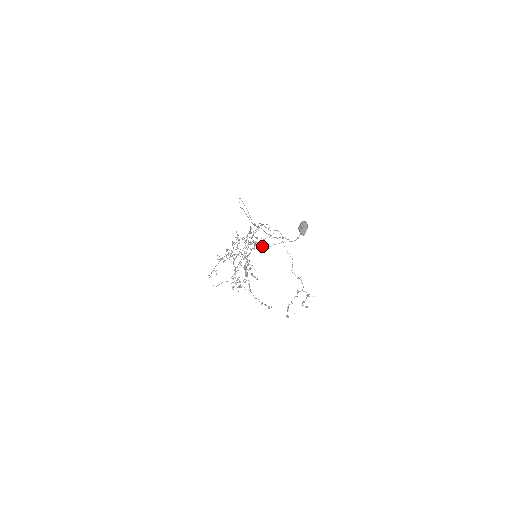
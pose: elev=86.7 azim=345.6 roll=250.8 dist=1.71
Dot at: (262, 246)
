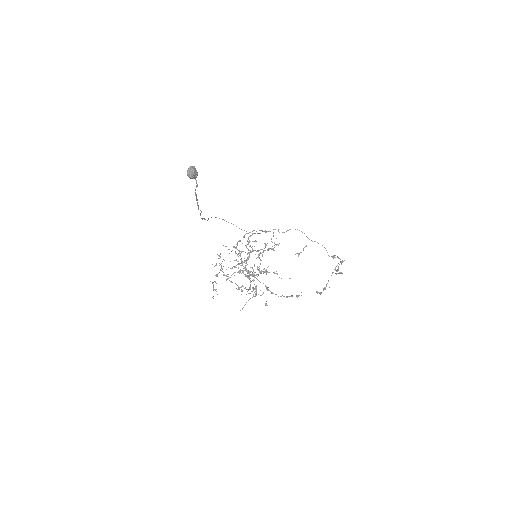
Dot at: (272, 248)
